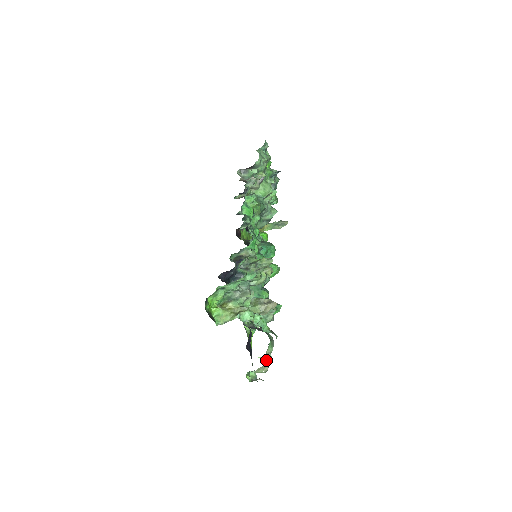
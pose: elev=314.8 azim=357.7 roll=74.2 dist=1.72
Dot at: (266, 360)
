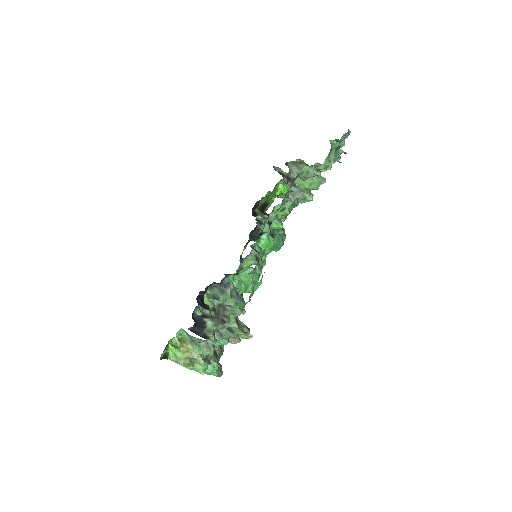
Dot at: occluded
